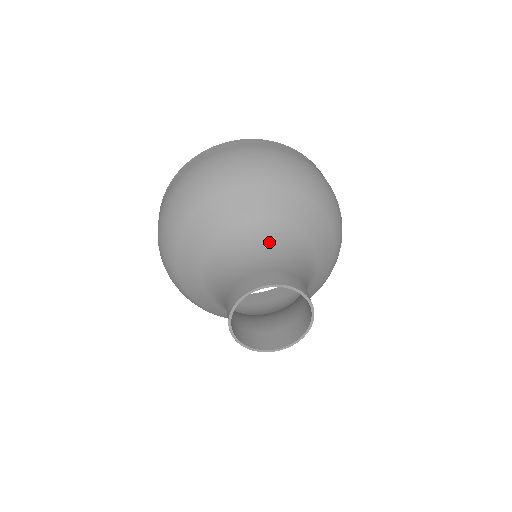
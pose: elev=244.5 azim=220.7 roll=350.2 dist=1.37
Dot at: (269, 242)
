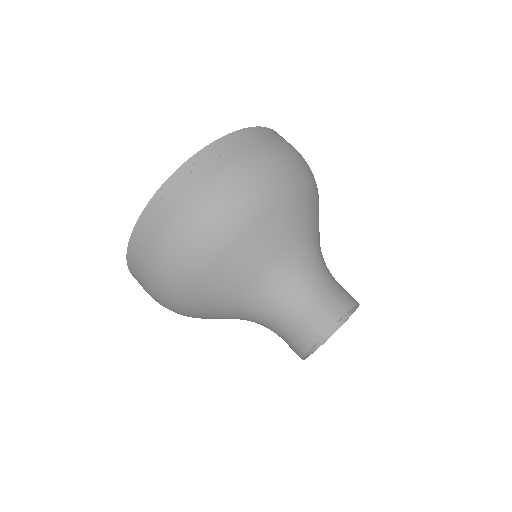
Dot at: (266, 302)
